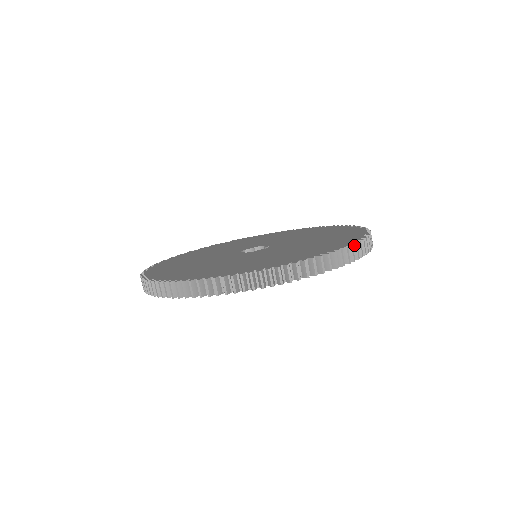
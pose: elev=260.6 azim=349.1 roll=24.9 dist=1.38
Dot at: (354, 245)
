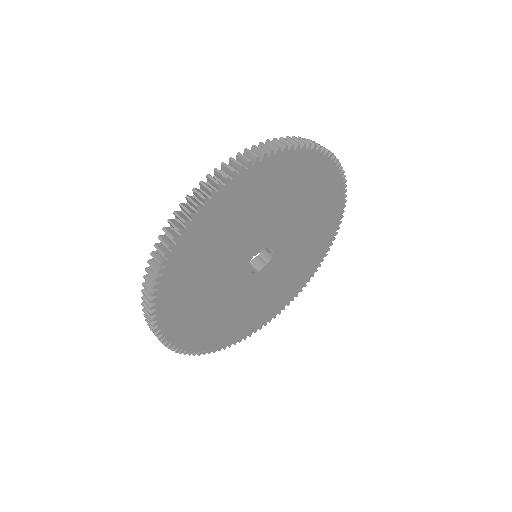
Dot at: occluded
